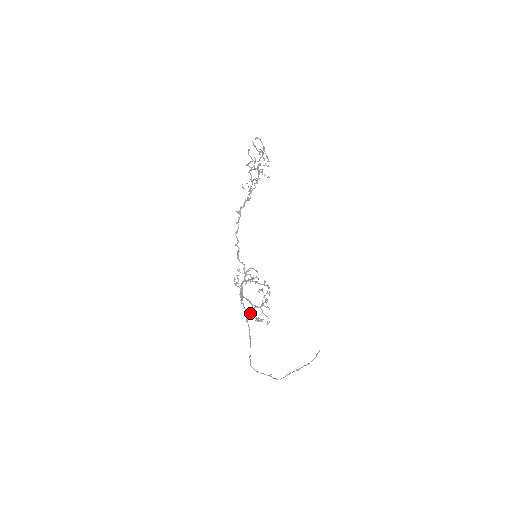
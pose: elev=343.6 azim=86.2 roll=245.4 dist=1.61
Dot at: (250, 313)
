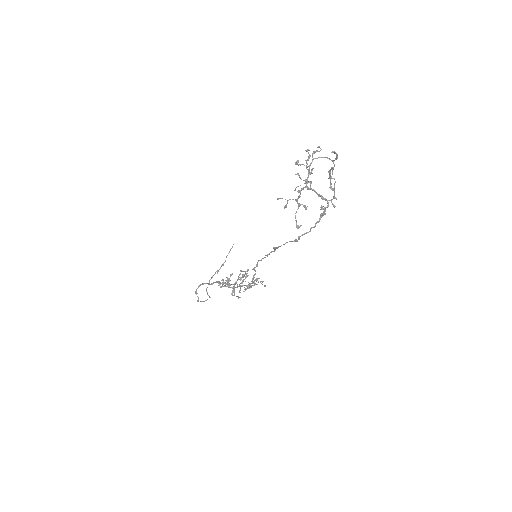
Dot at: occluded
